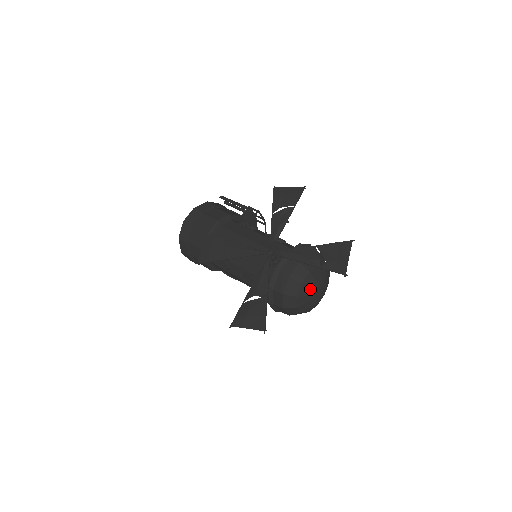
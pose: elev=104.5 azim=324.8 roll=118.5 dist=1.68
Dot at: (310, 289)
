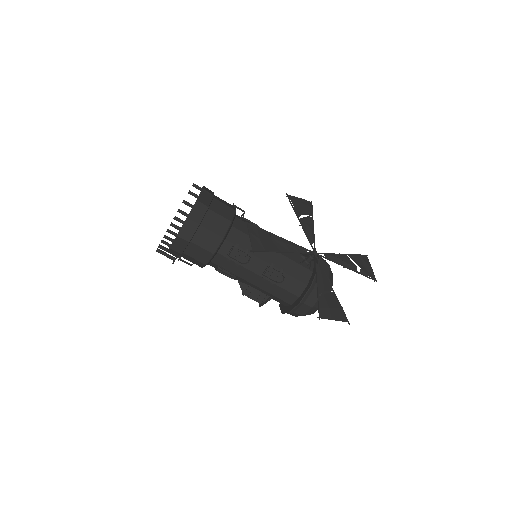
Dot at: (330, 291)
